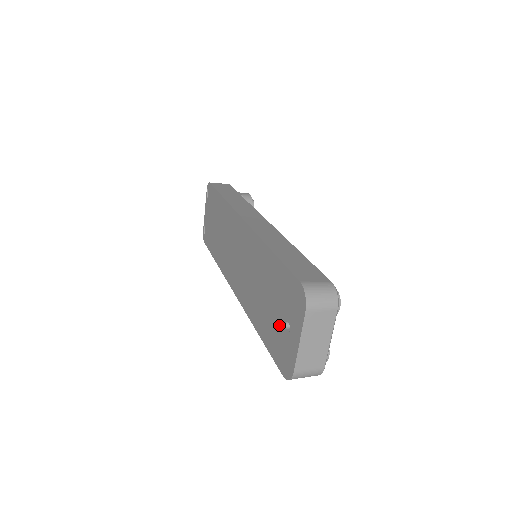
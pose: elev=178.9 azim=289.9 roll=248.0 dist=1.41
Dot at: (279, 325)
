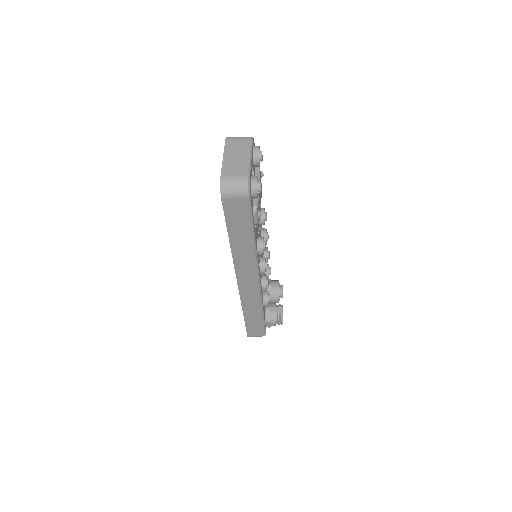
Dot at: occluded
